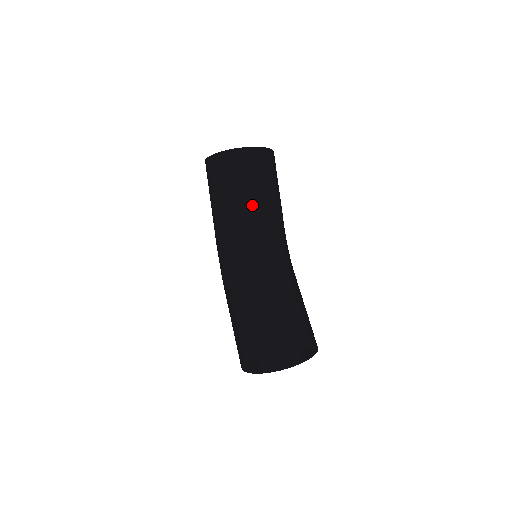
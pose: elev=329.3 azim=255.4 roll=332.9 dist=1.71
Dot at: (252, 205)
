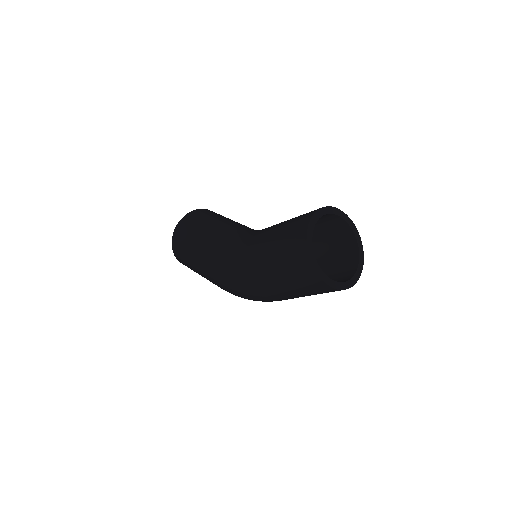
Dot at: (228, 222)
